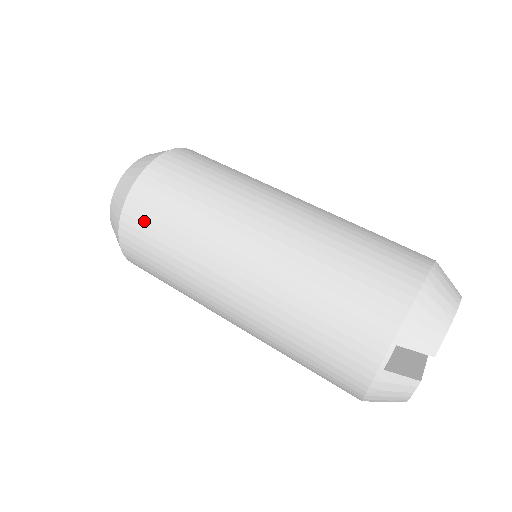
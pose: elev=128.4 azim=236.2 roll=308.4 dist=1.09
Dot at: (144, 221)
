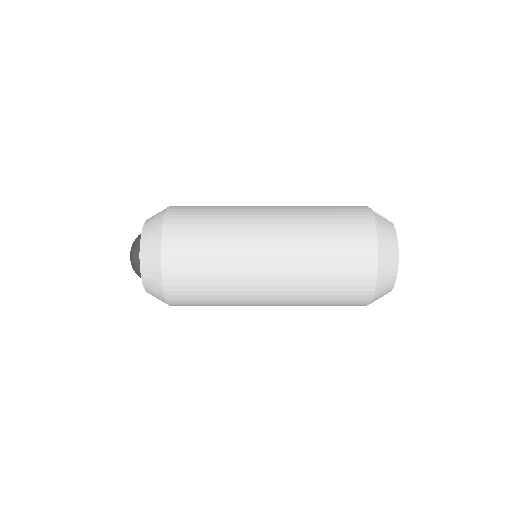
Dot at: (189, 207)
